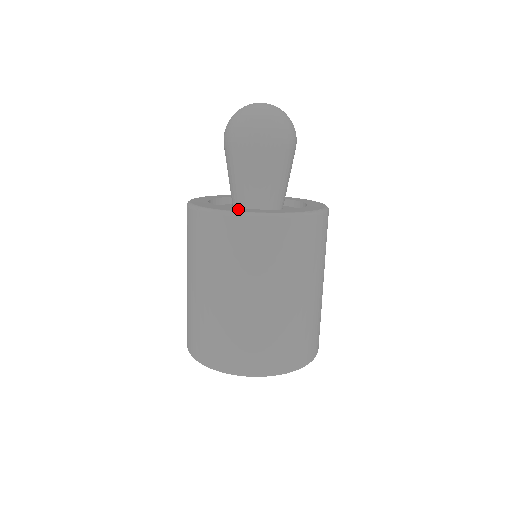
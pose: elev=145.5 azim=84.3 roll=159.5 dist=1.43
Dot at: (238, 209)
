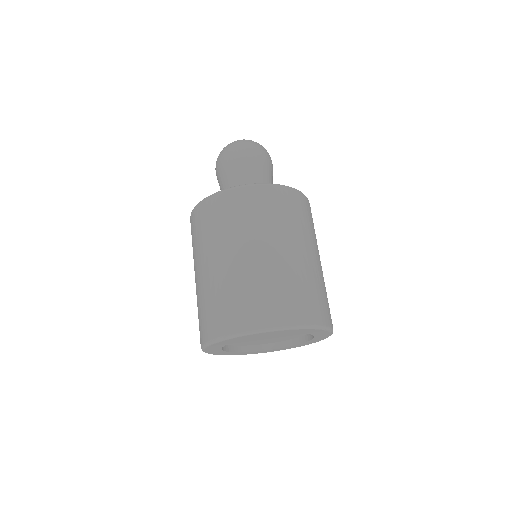
Dot at: occluded
